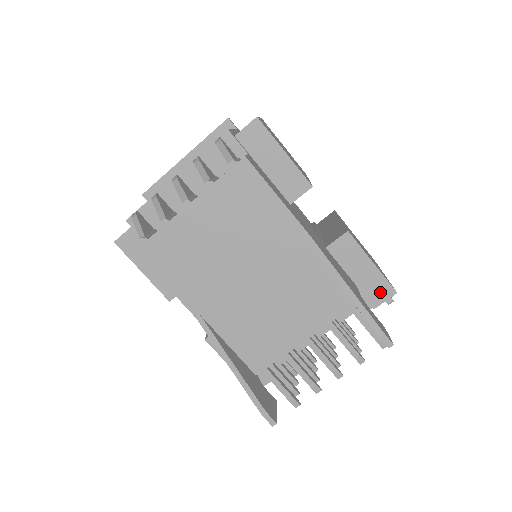
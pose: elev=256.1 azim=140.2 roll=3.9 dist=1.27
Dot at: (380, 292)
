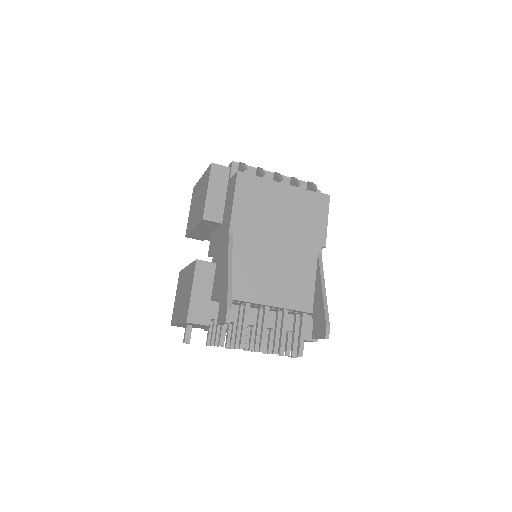
Dot at: (310, 332)
